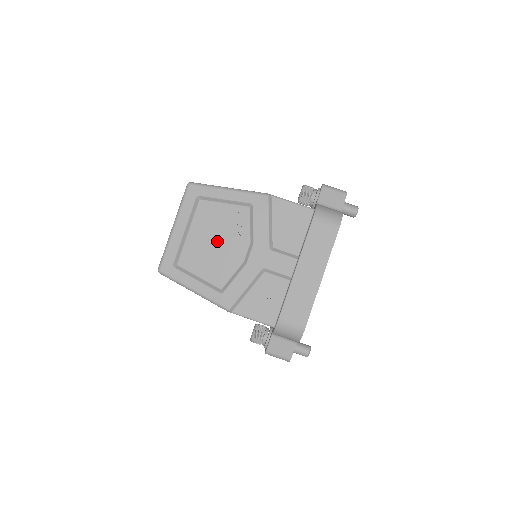
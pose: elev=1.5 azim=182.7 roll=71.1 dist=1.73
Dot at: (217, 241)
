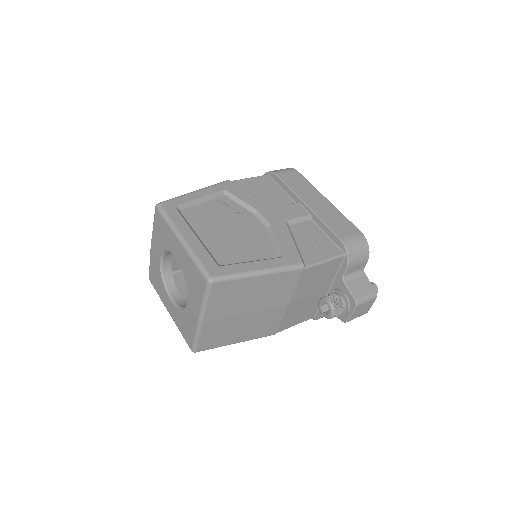
Dot at: (230, 228)
